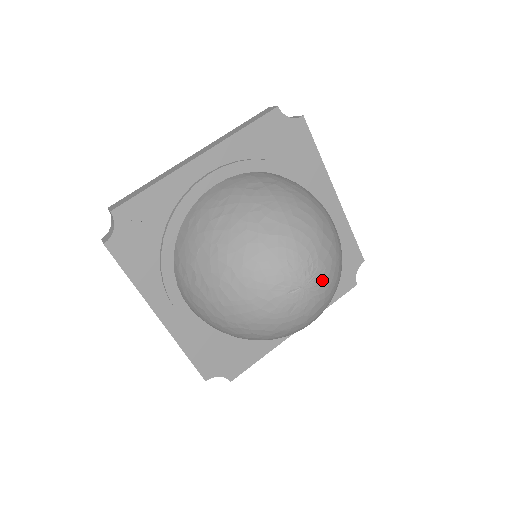
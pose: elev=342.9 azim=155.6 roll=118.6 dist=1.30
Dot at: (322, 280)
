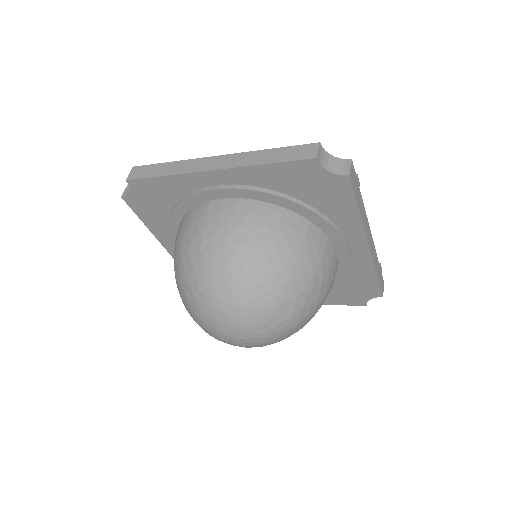
Dot at: (255, 342)
